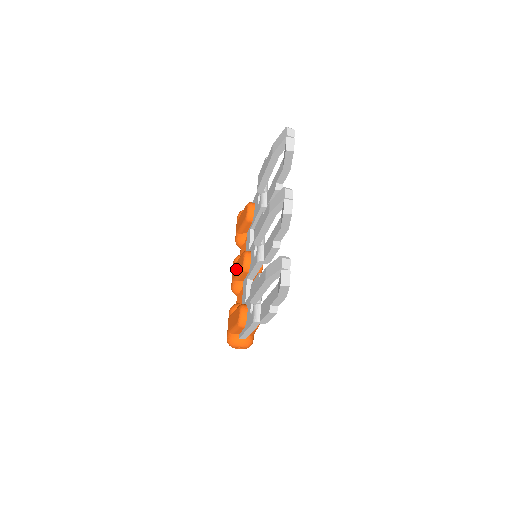
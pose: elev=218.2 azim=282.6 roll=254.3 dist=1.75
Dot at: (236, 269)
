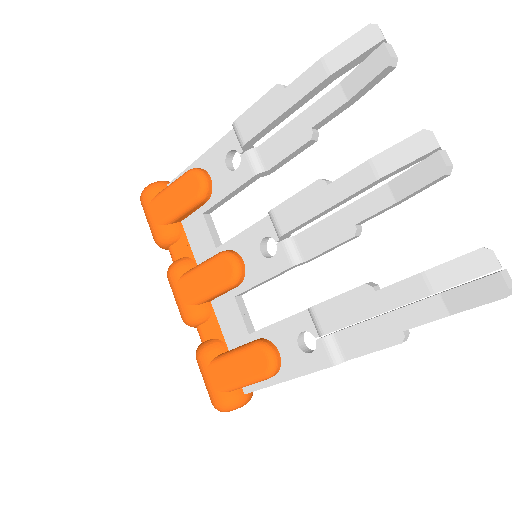
Dot at: (199, 285)
